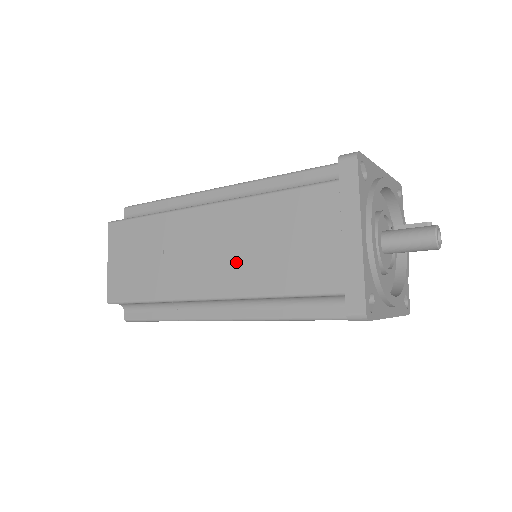
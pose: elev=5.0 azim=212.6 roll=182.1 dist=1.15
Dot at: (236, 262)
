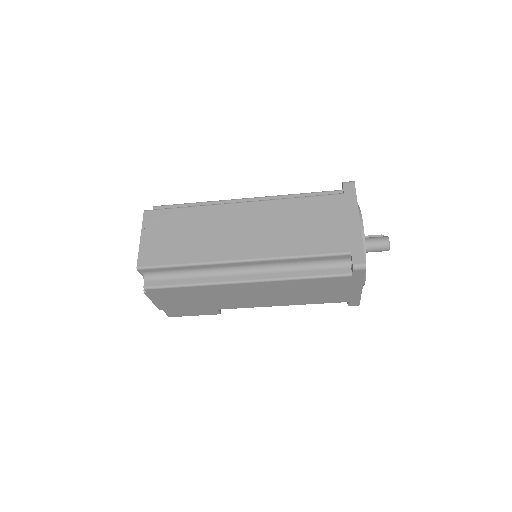
Dot at: (269, 236)
